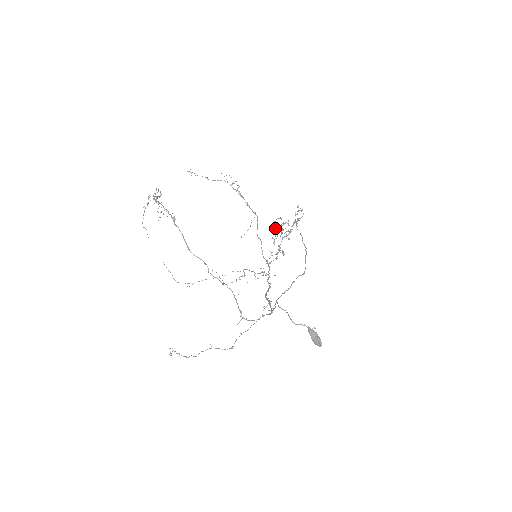
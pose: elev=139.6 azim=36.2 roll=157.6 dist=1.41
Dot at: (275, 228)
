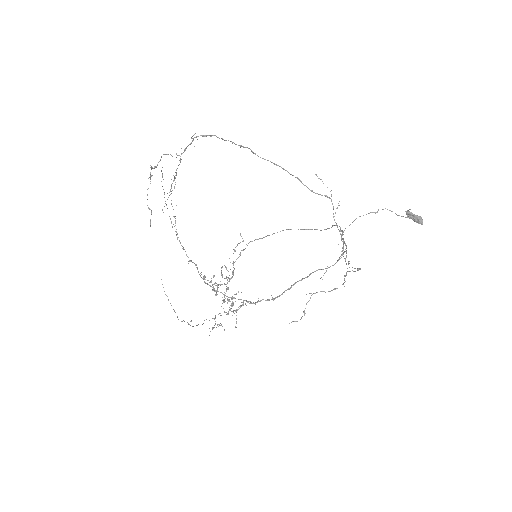
Dot at: (210, 281)
